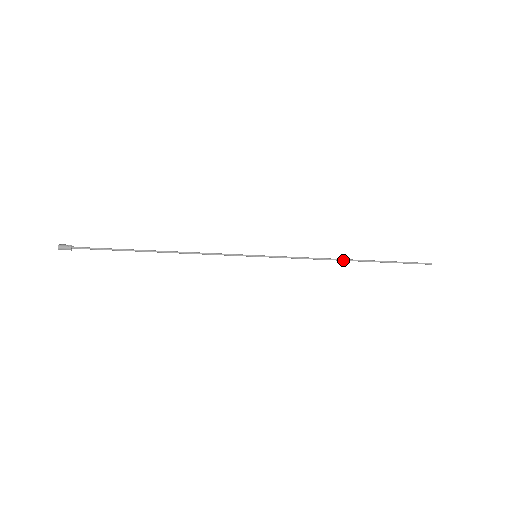
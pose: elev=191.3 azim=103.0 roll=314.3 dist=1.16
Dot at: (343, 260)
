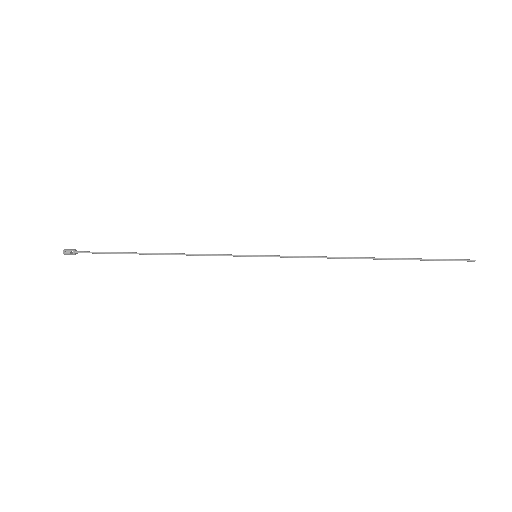
Dot at: occluded
